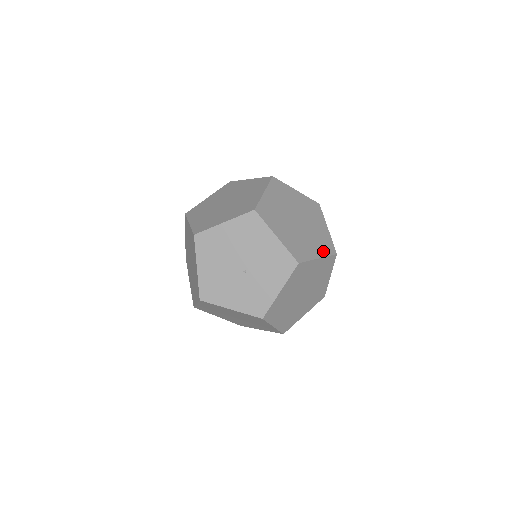
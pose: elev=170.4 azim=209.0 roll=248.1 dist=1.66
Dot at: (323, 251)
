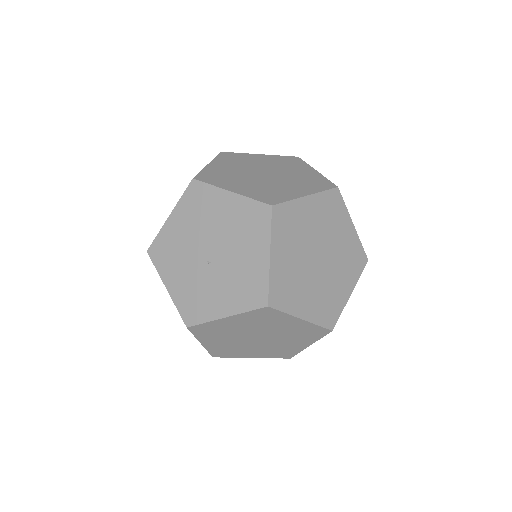
Dot at: (317, 315)
